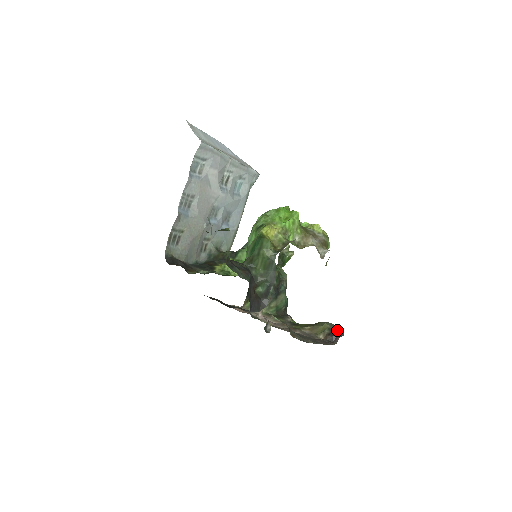
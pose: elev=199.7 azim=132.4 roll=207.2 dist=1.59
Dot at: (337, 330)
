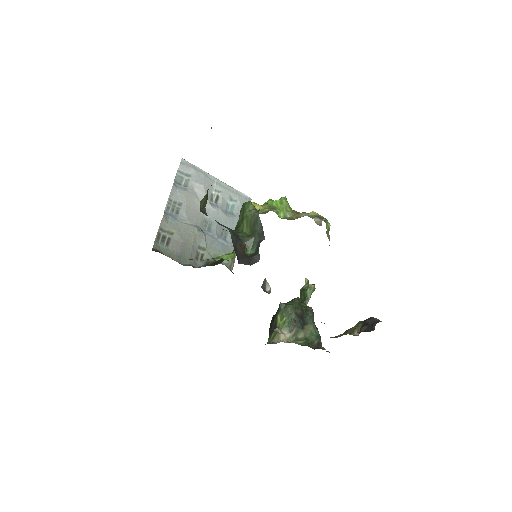
Dot at: (371, 317)
